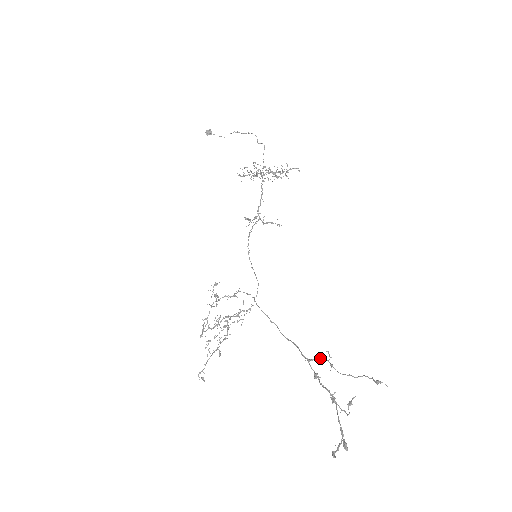
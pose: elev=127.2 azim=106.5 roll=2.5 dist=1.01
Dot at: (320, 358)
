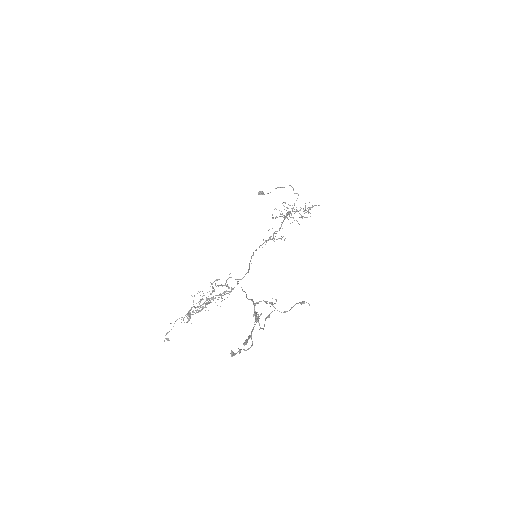
Dot at: (266, 302)
